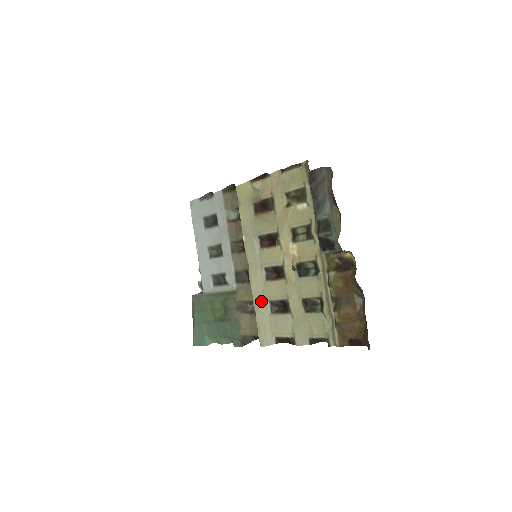
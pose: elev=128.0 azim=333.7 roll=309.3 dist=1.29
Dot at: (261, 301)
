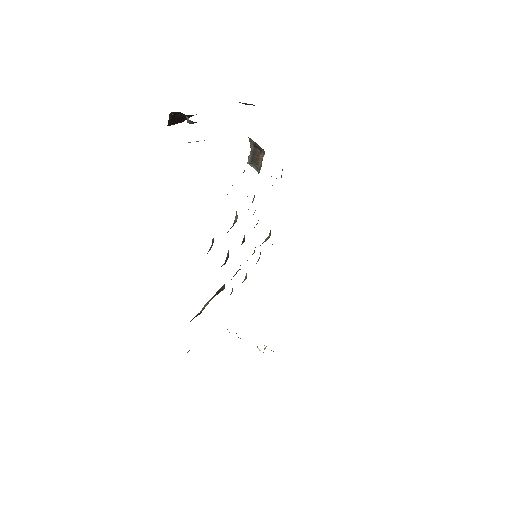
Dot at: occluded
